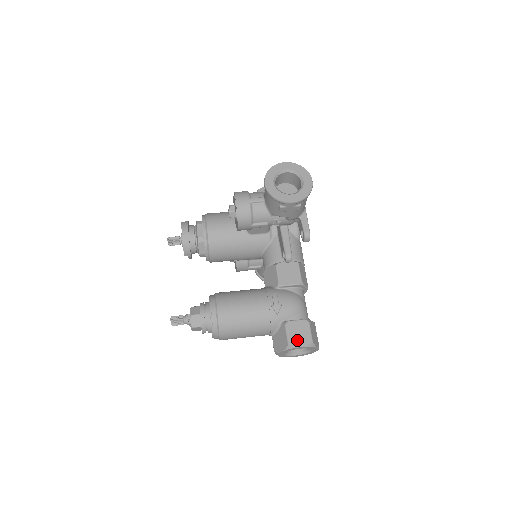
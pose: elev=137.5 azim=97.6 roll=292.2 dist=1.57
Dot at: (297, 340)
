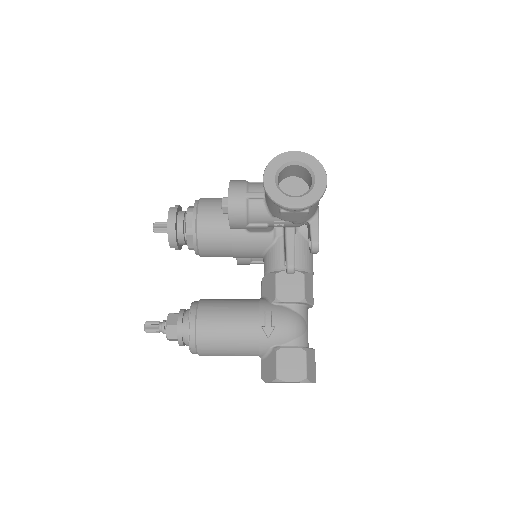
Dot at: (288, 373)
